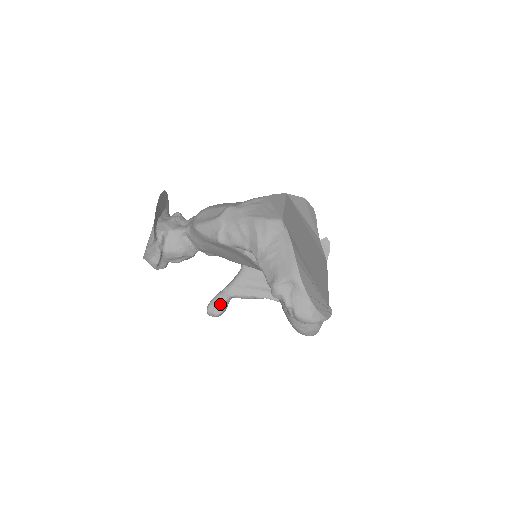
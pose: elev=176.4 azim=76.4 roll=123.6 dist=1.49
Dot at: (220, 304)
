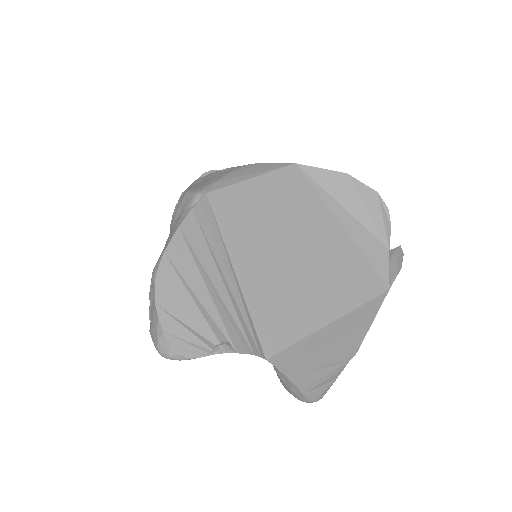
Dot at: occluded
